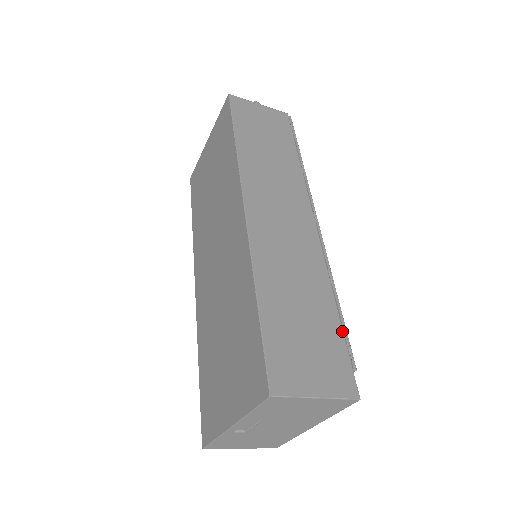
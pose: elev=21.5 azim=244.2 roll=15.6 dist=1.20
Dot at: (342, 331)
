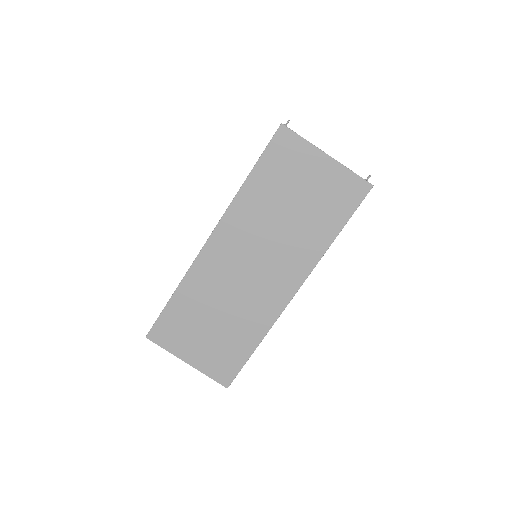
Dot at: occluded
